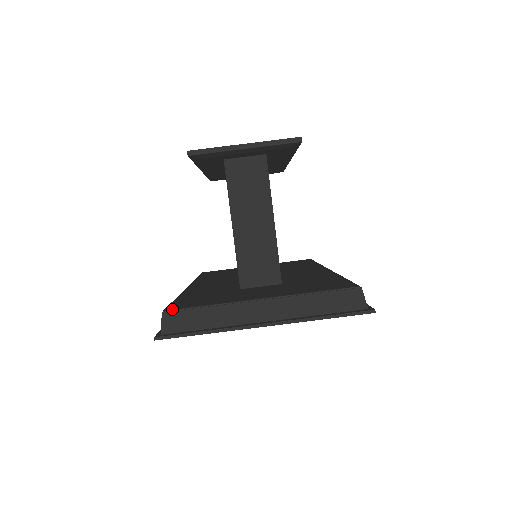
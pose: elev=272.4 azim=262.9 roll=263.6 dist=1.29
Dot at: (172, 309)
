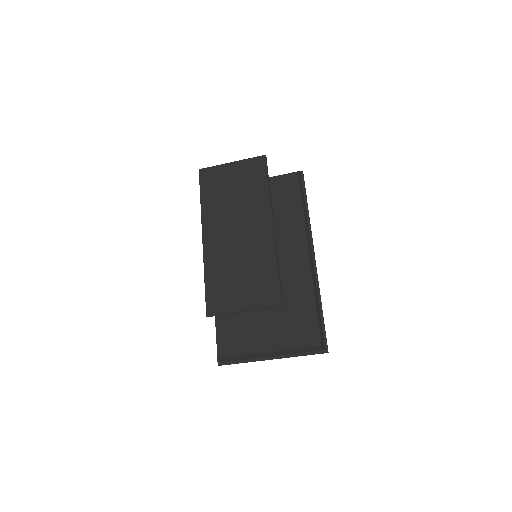
Dot at: (222, 357)
